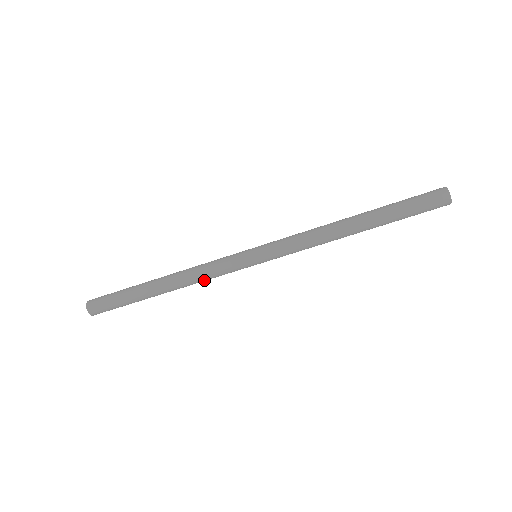
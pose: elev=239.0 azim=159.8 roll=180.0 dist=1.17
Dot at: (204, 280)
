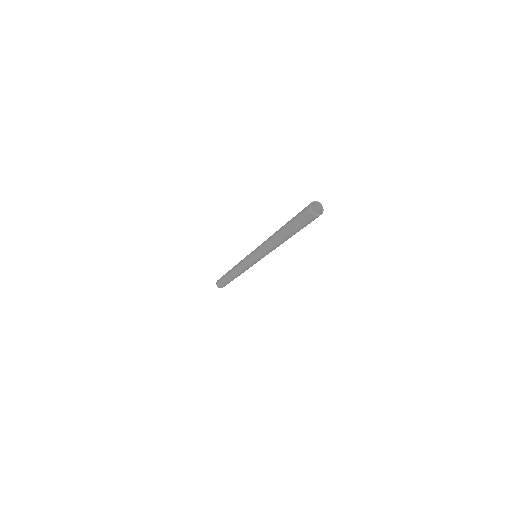
Dot at: (244, 271)
